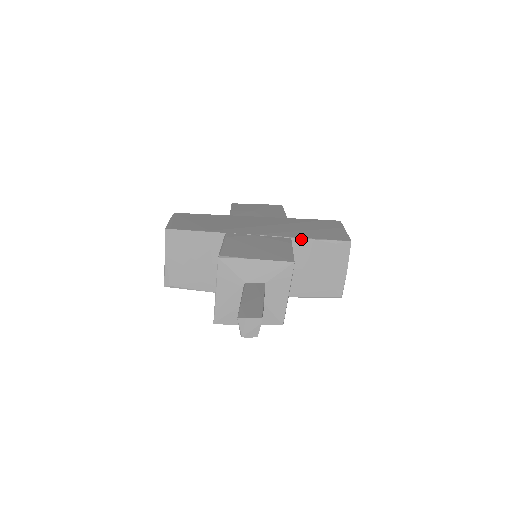
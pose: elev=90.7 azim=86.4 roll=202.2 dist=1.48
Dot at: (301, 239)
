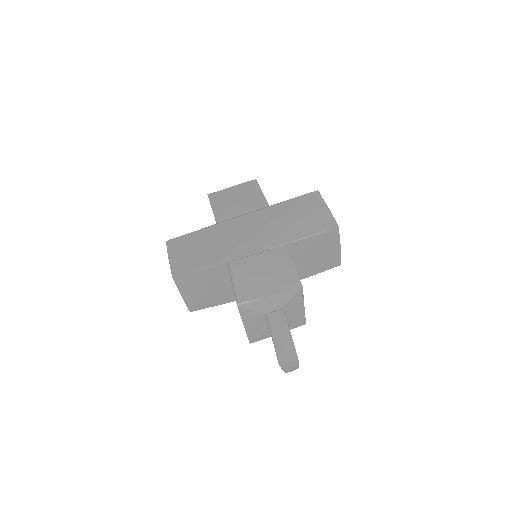
Dot at: (294, 242)
